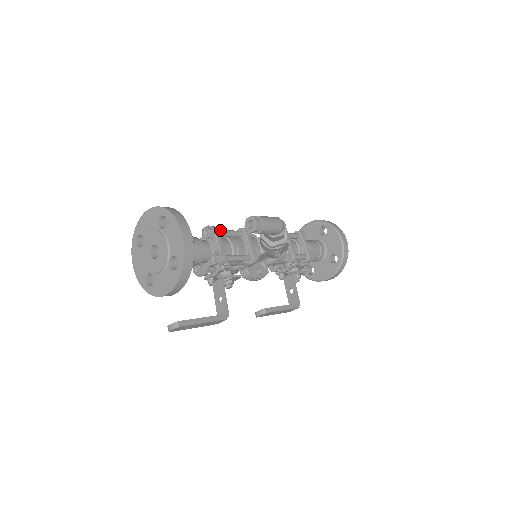
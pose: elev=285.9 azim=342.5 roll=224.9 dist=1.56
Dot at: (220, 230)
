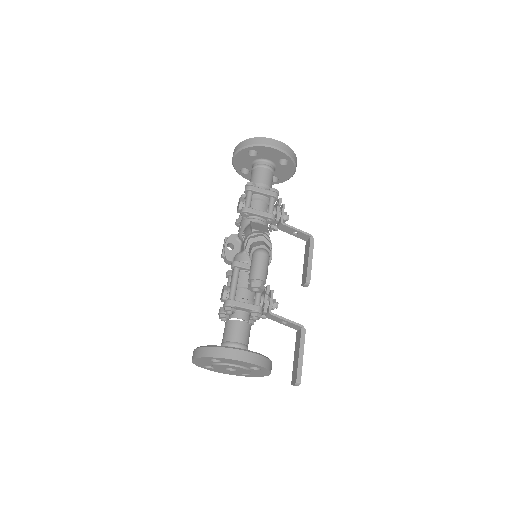
Dot at: (231, 295)
